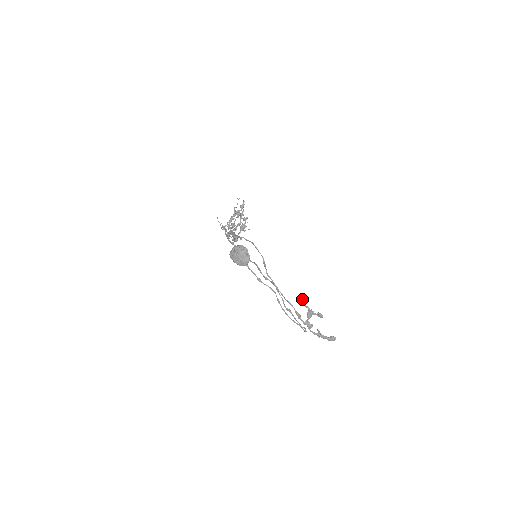
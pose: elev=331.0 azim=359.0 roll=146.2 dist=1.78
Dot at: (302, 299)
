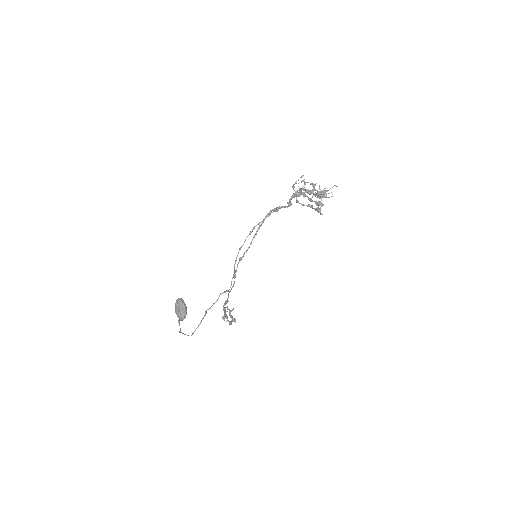
Dot at: (223, 319)
